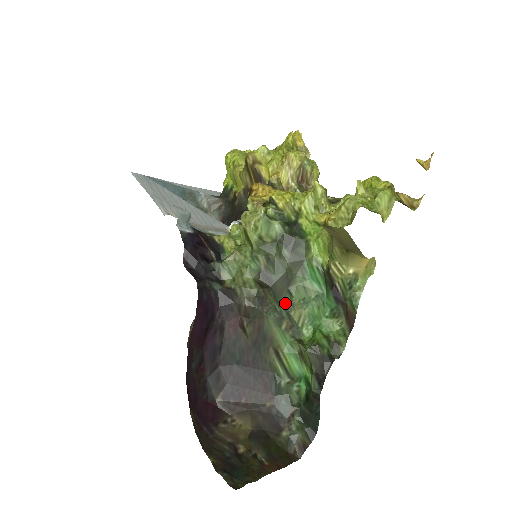
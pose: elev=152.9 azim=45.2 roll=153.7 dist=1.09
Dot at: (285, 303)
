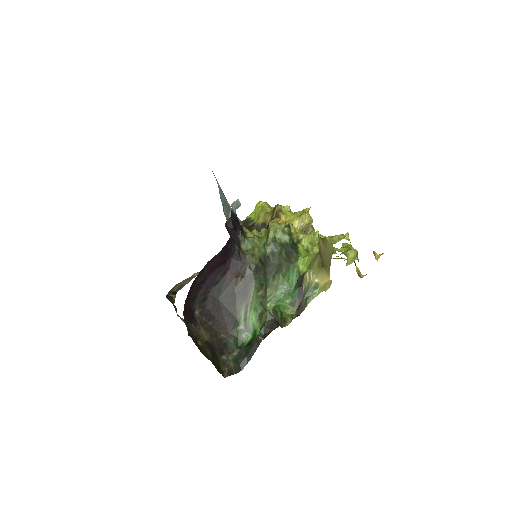
Dot at: (267, 281)
